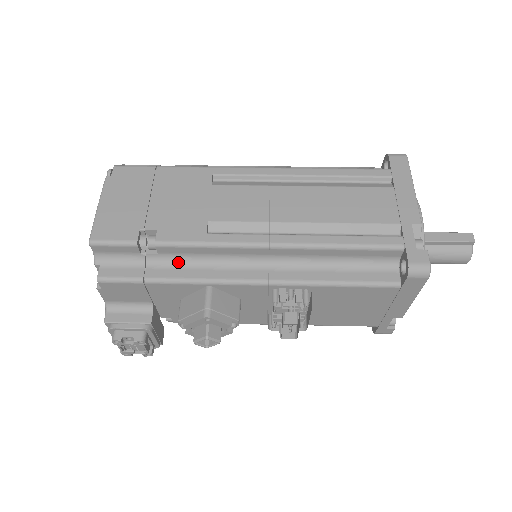
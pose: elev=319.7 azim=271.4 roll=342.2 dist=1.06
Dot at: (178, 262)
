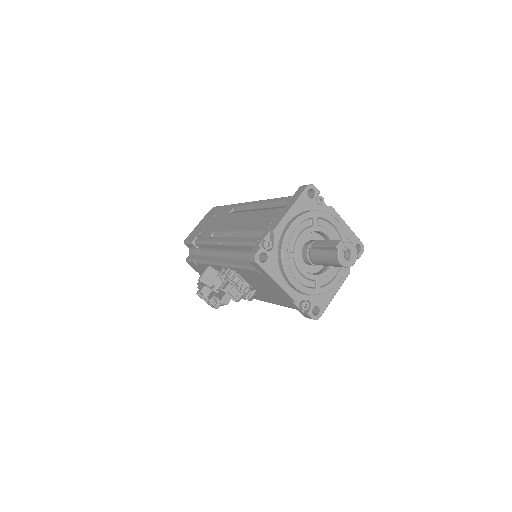
Dot at: (205, 253)
